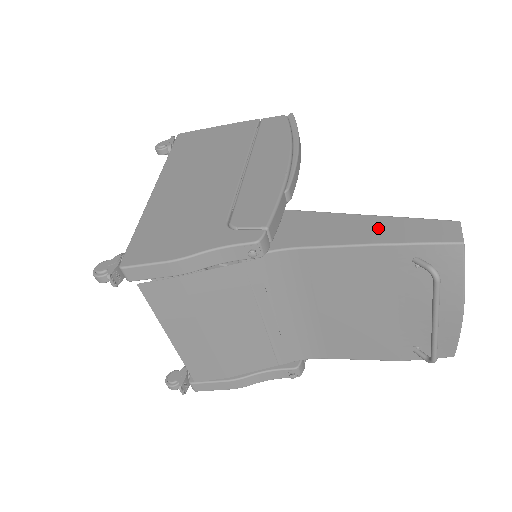
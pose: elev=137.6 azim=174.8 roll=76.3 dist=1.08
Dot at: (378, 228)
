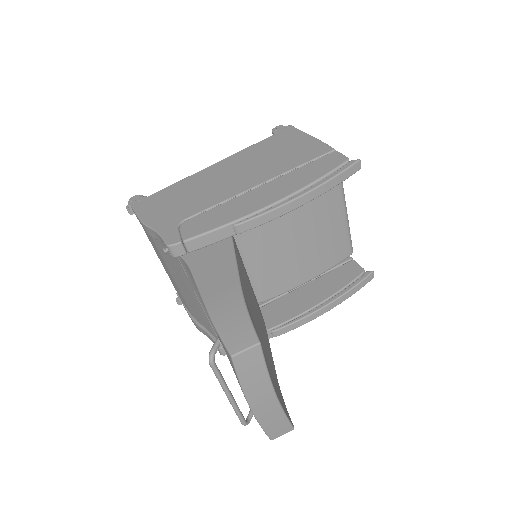
Dot at: (224, 298)
